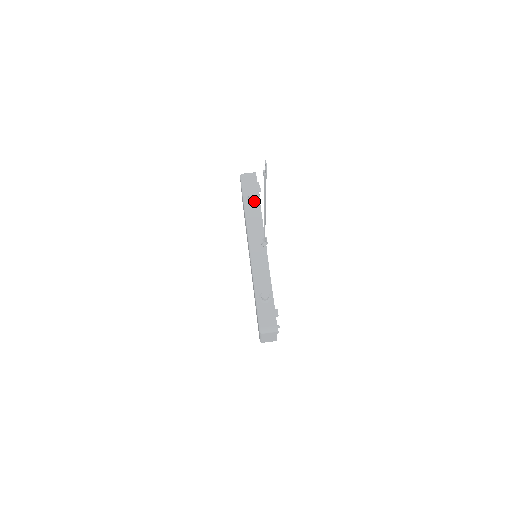
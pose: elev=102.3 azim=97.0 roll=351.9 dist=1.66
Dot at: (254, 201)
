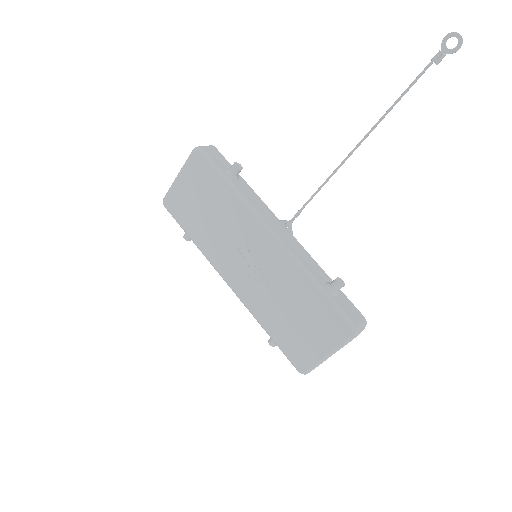
Dot at: (238, 177)
